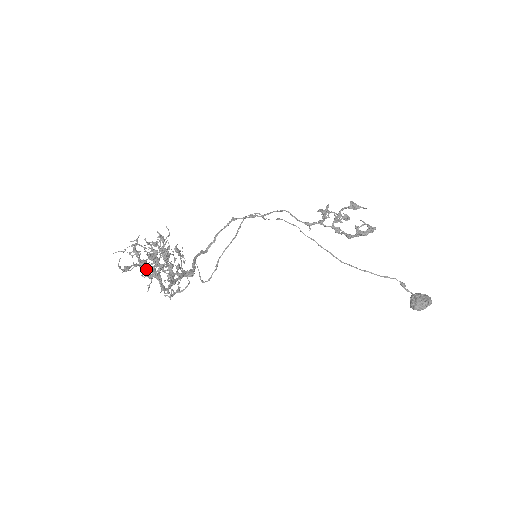
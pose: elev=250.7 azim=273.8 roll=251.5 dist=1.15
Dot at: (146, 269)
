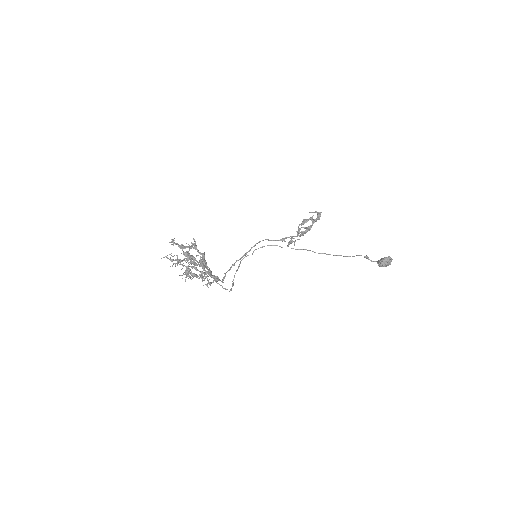
Dot at: (185, 248)
